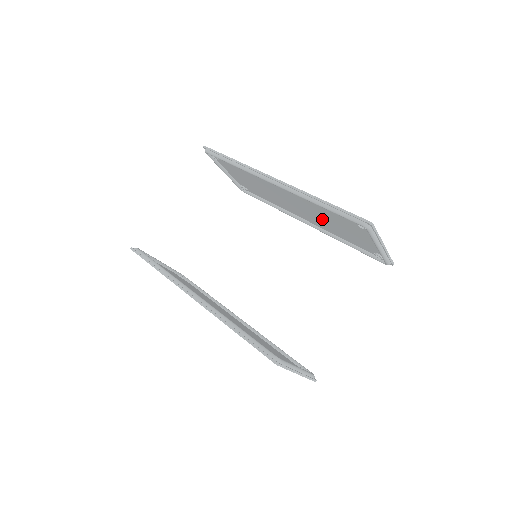
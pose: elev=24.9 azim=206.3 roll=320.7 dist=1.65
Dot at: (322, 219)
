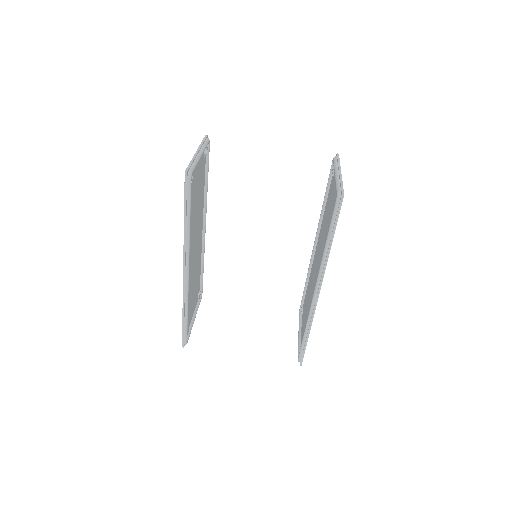
Dot at: (311, 288)
